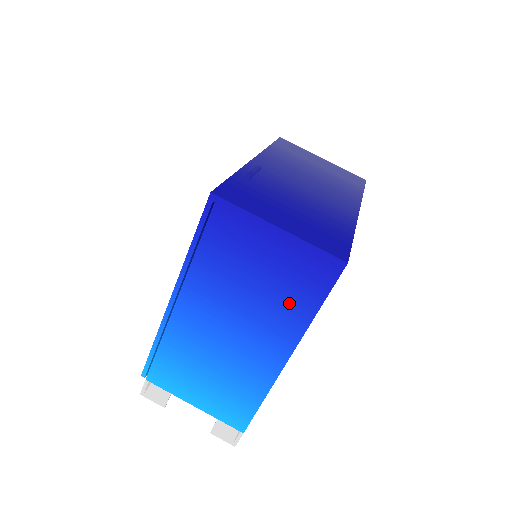
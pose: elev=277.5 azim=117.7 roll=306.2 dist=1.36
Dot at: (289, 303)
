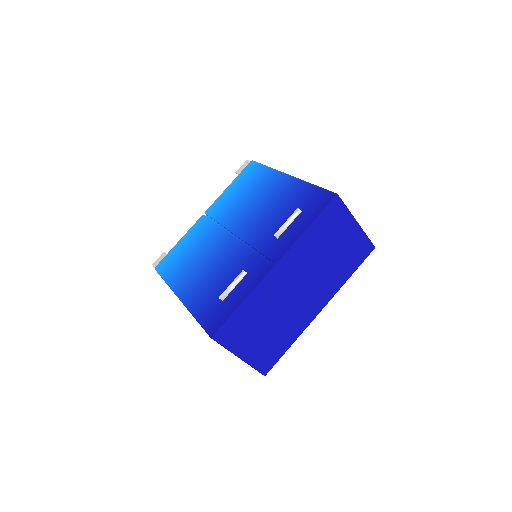
Dot at: occluded
